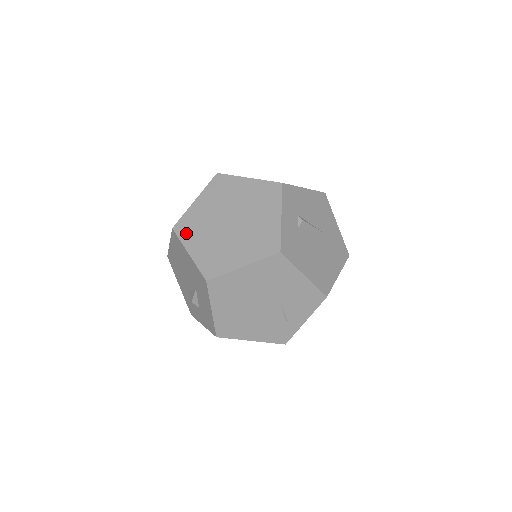
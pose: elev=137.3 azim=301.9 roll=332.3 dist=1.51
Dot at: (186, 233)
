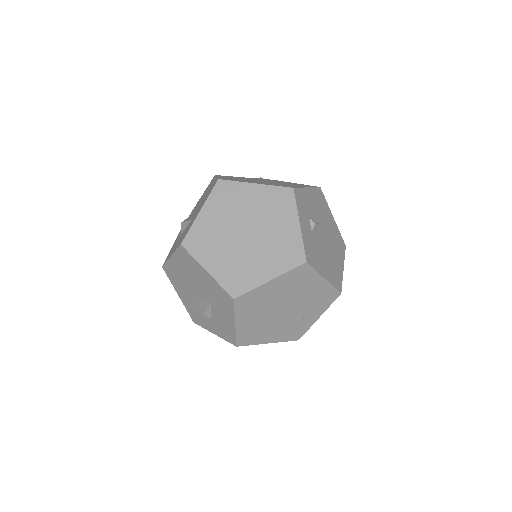
Dot at: (198, 249)
